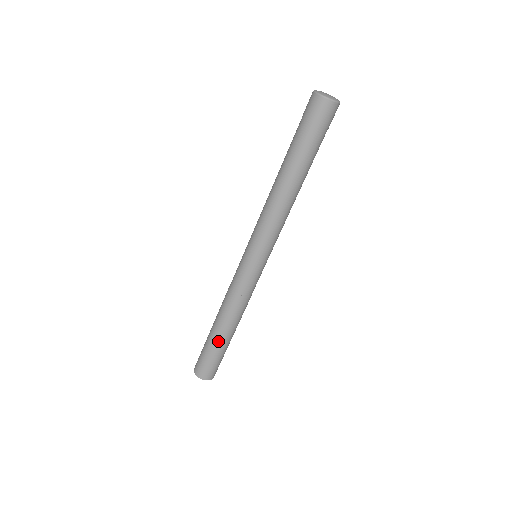
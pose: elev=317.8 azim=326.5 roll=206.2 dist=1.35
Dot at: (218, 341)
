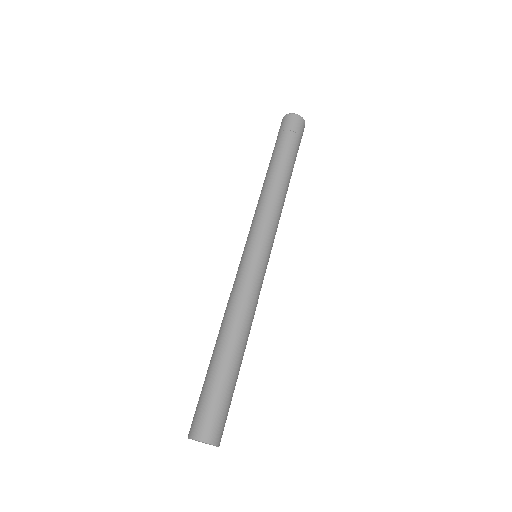
Dot at: (221, 365)
